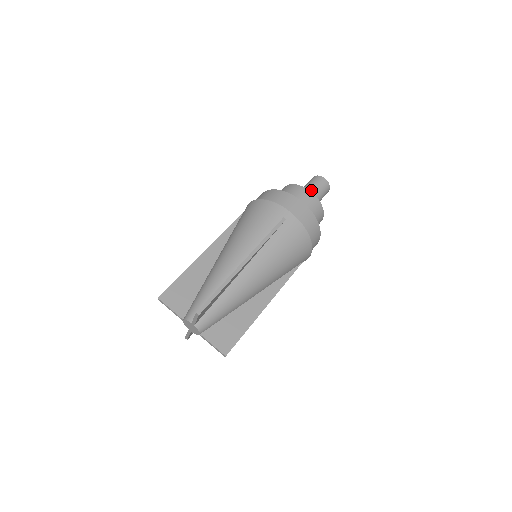
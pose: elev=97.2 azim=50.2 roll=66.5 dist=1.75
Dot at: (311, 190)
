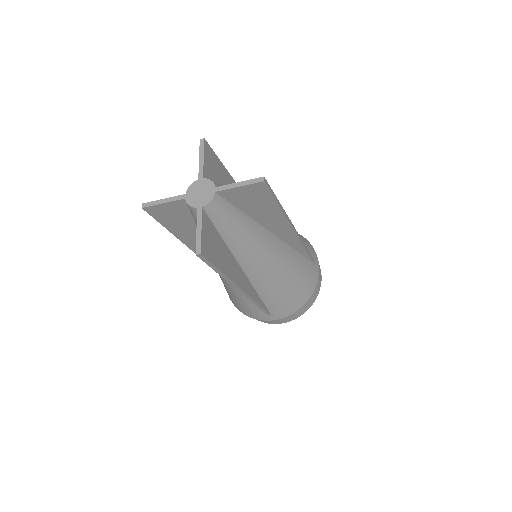
Dot at: occluded
